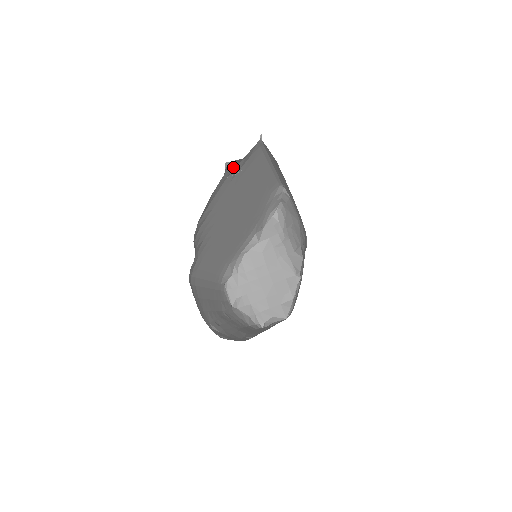
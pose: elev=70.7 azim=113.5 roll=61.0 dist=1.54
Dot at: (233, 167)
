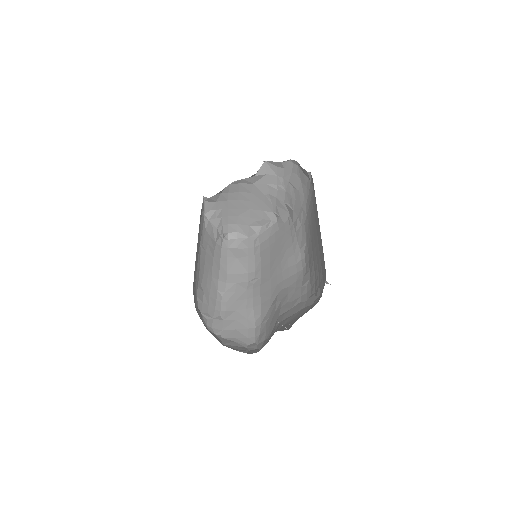
Dot at: occluded
